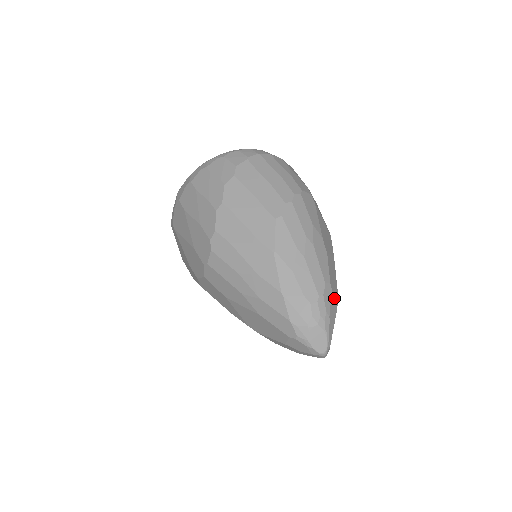
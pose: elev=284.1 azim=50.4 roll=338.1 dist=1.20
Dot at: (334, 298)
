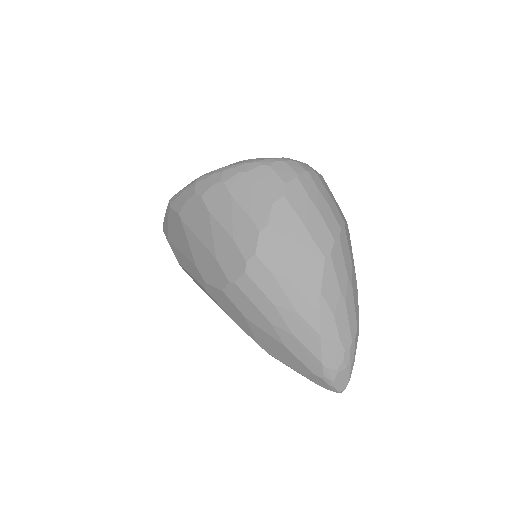
Dot at: occluded
